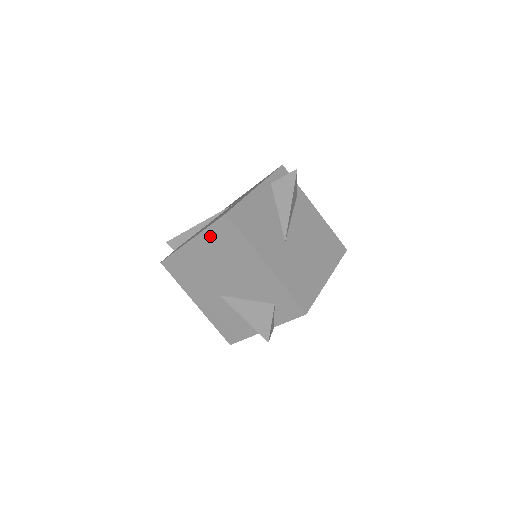
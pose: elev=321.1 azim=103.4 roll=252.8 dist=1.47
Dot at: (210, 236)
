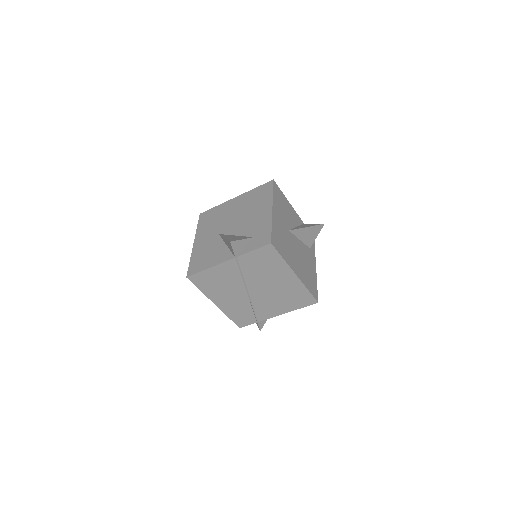
Dot at: (251, 194)
